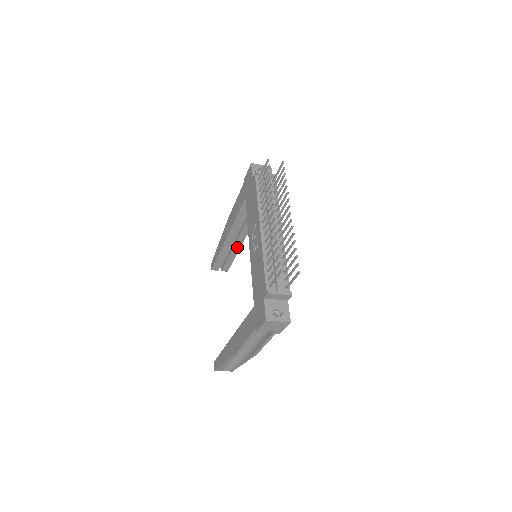
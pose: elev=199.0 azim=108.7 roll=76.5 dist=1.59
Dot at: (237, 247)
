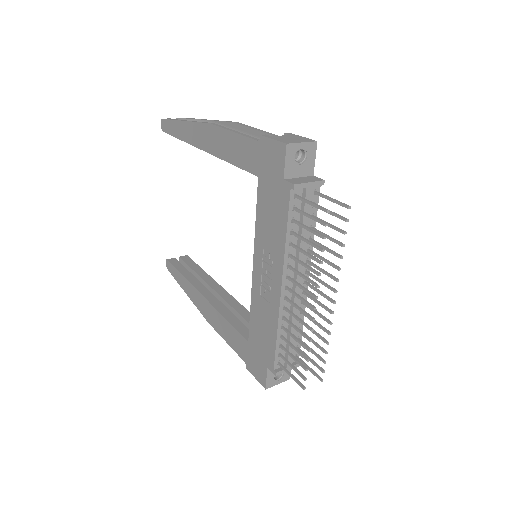
Dot at: occluded
